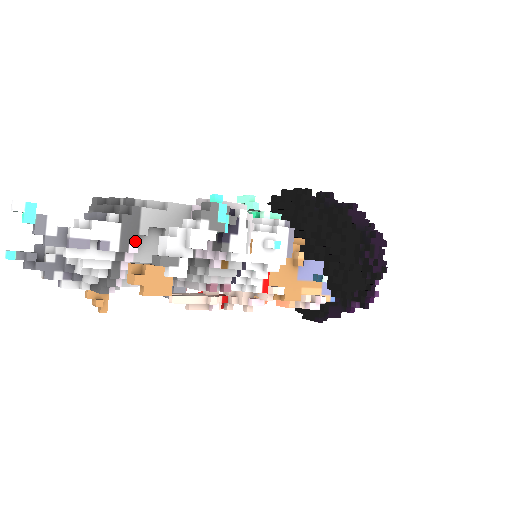
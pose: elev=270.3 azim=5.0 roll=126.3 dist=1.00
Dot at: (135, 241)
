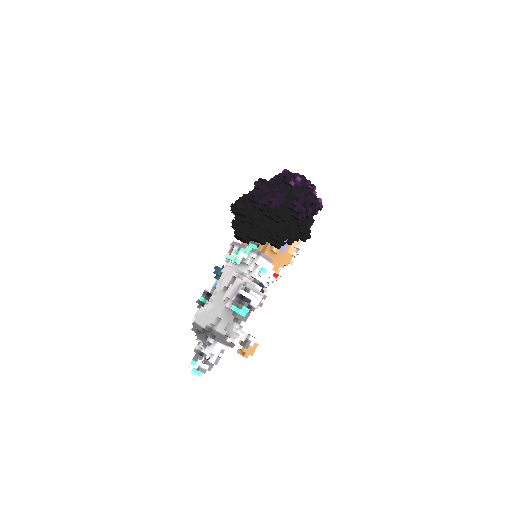
Dot at: (226, 338)
